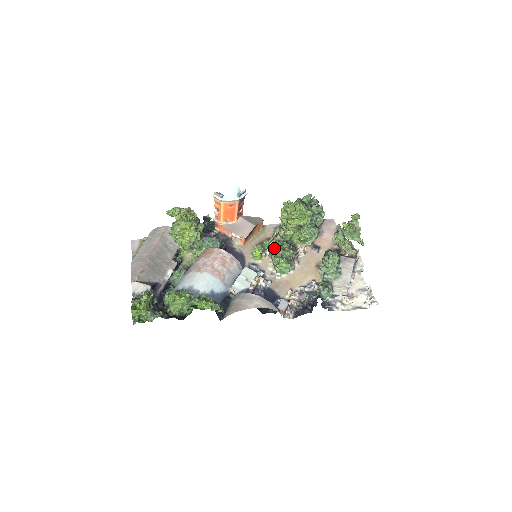
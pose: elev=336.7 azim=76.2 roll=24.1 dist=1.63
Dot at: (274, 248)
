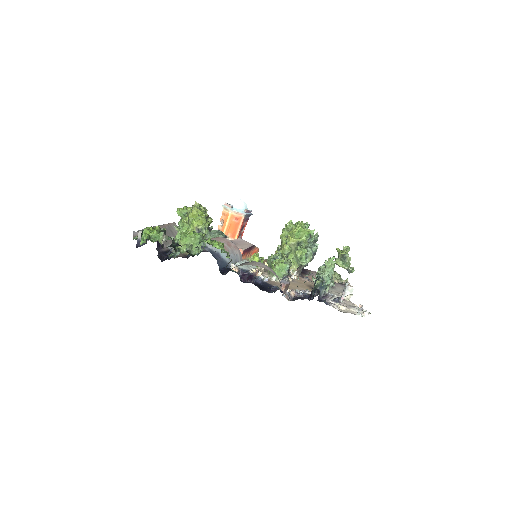
Dot at: occluded
